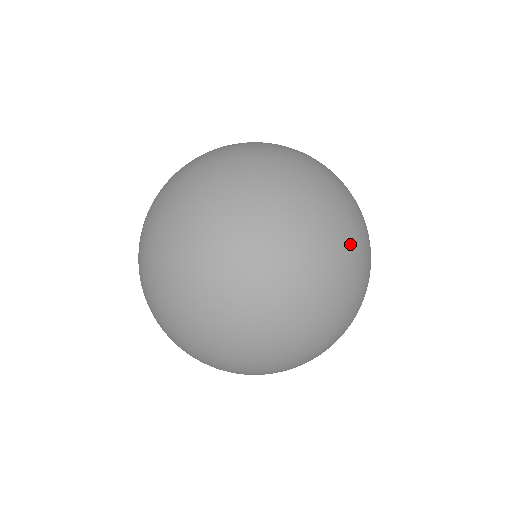
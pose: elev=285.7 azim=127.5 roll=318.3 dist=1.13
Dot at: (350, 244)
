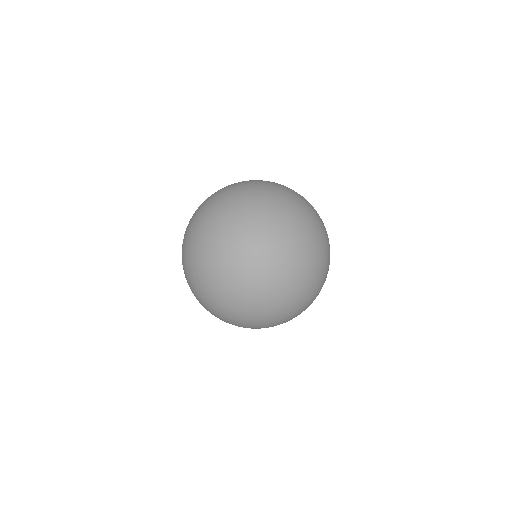
Dot at: (303, 303)
